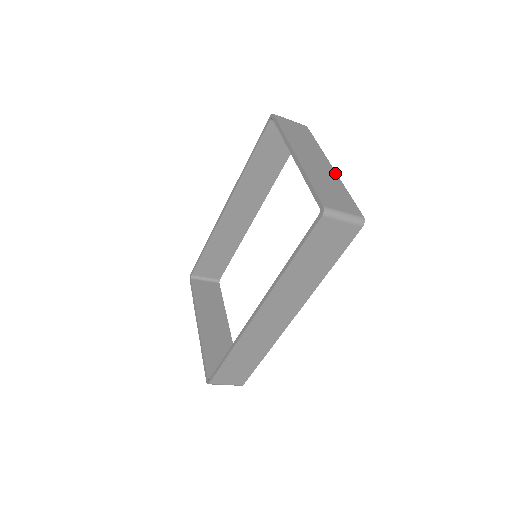
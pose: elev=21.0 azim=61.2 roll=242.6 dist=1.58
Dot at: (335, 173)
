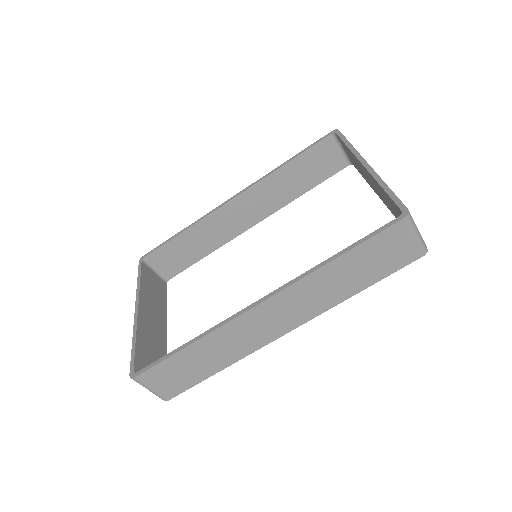
Dot at: occluded
